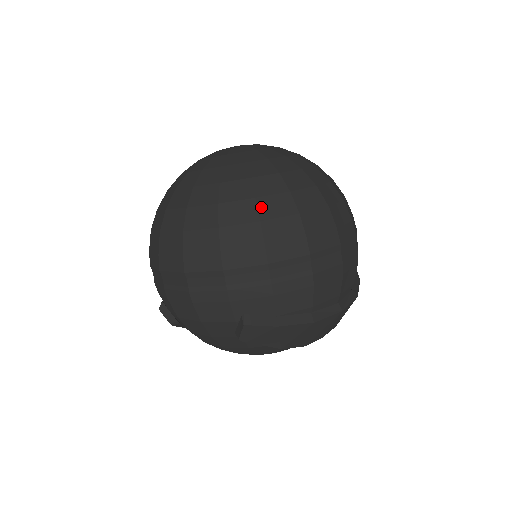
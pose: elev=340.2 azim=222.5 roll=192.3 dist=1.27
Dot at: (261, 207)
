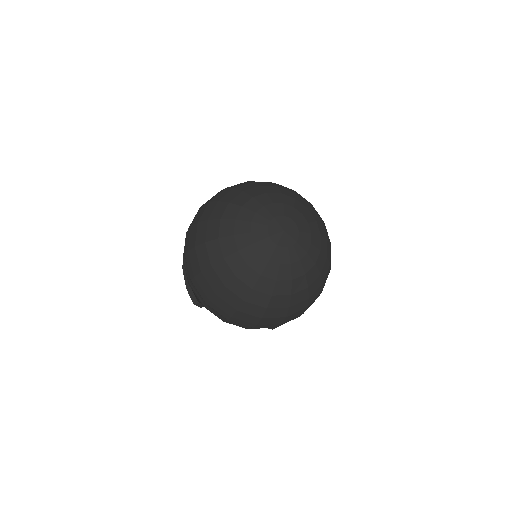
Dot at: (310, 301)
